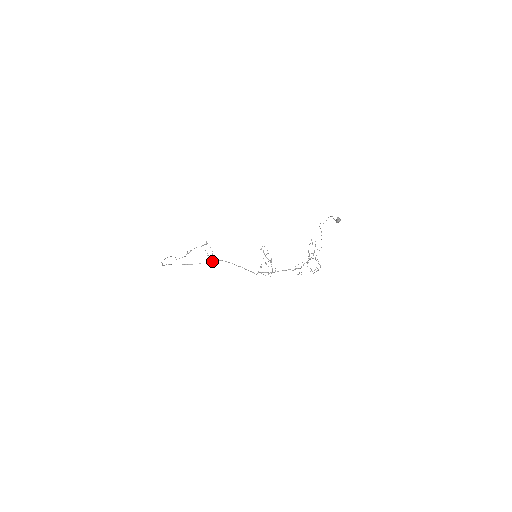
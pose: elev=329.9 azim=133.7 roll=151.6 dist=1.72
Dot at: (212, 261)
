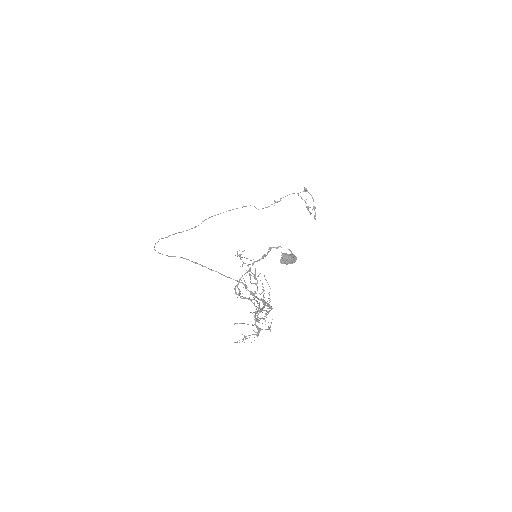
Dot at: occluded
